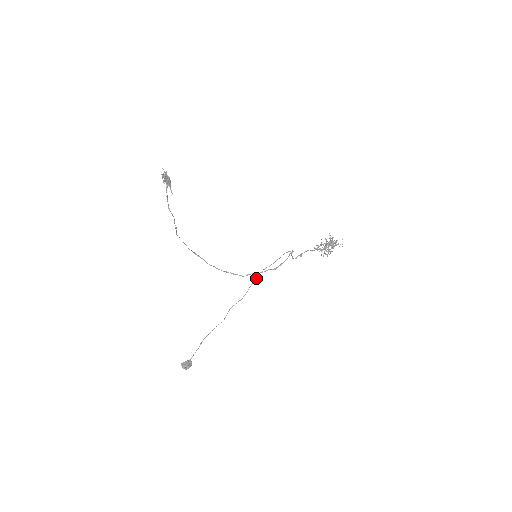
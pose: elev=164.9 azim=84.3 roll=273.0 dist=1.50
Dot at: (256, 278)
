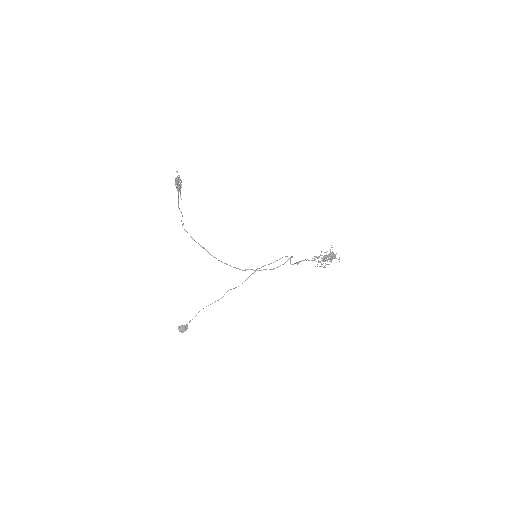
Dot at: occluded
